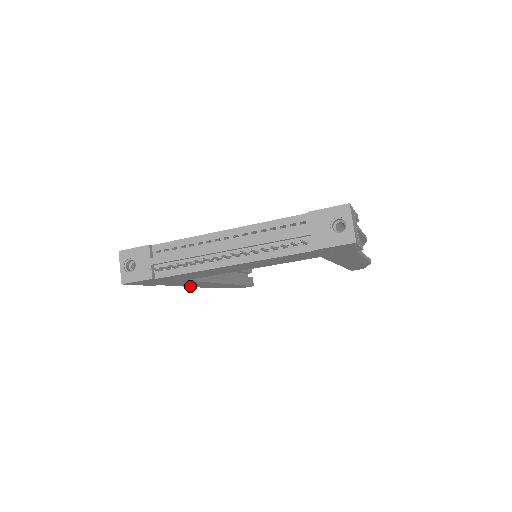
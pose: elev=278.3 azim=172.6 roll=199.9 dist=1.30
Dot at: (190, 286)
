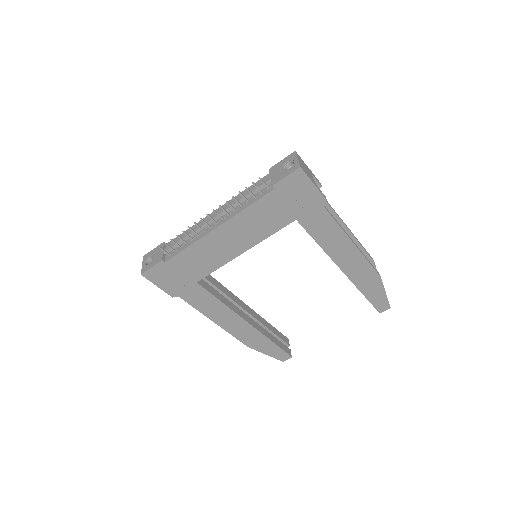
Dot at: (214, 320)
